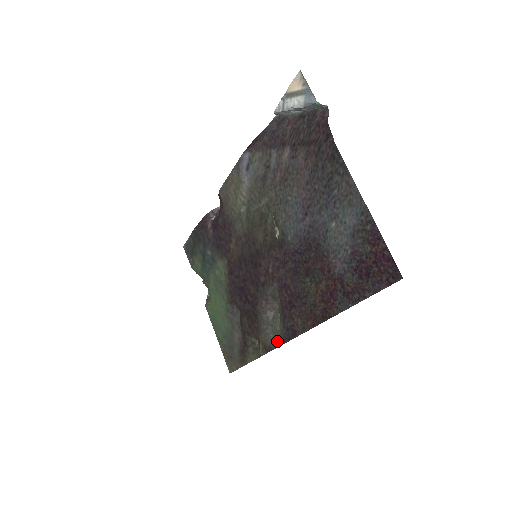
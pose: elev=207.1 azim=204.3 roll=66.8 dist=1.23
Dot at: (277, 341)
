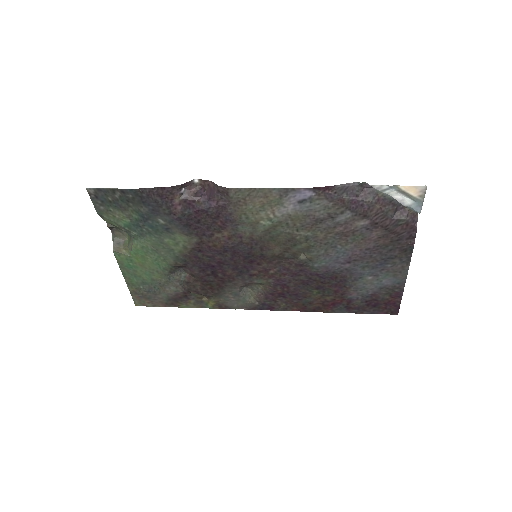
Dot at: (242, 306)
